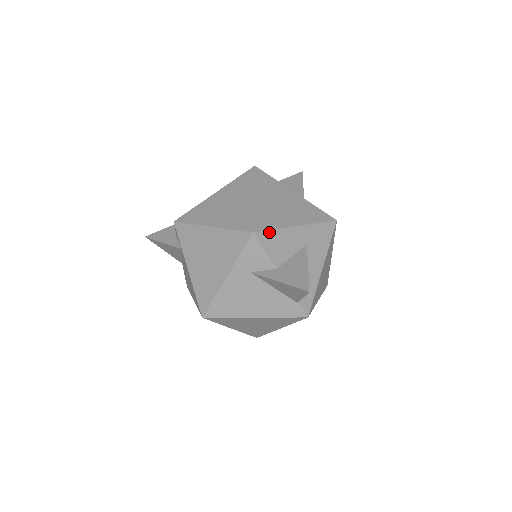
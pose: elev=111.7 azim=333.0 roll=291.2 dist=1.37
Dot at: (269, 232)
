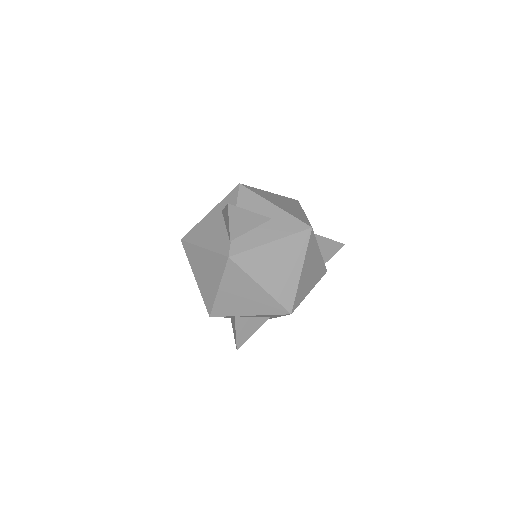
Dot at: (250, 191)
